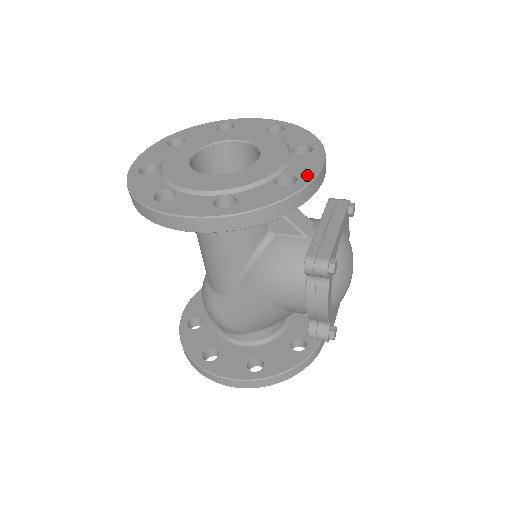
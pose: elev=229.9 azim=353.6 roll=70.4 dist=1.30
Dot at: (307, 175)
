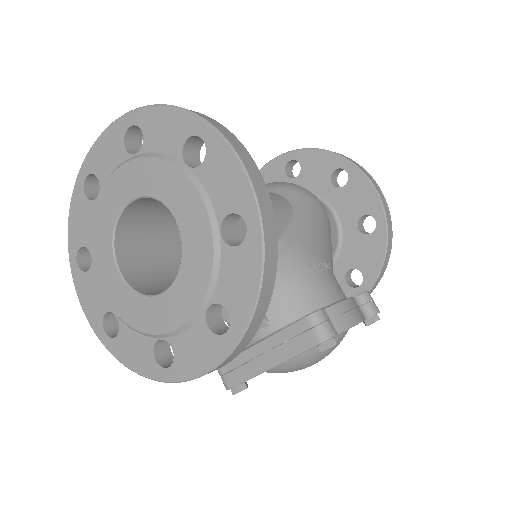
Dot at: (182, 370)
